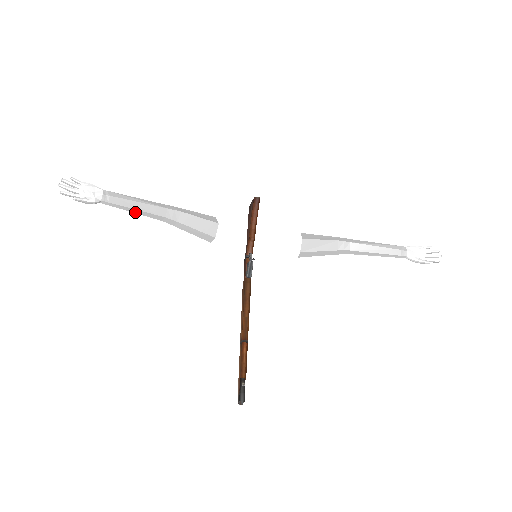
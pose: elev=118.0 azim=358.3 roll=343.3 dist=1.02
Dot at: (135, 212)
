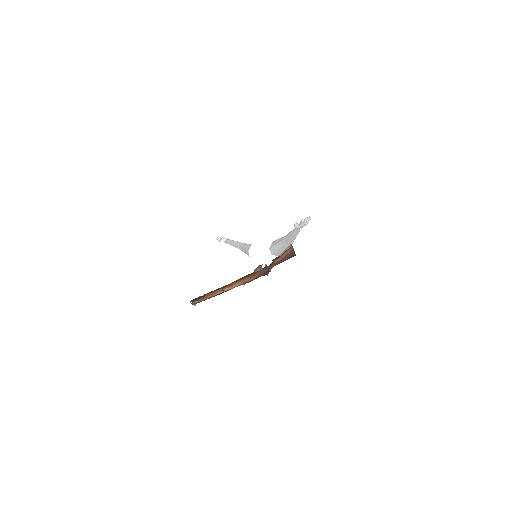
Dot at: occluded
